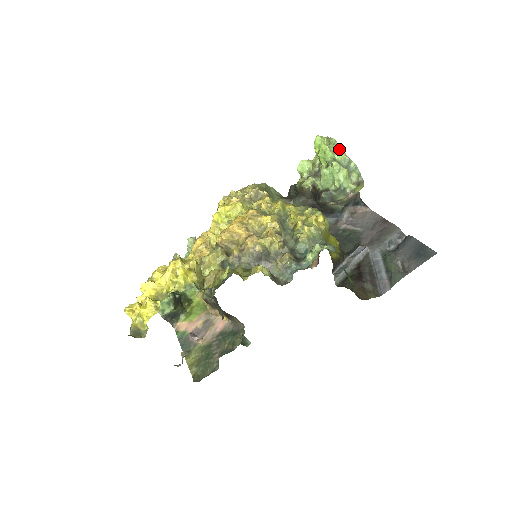
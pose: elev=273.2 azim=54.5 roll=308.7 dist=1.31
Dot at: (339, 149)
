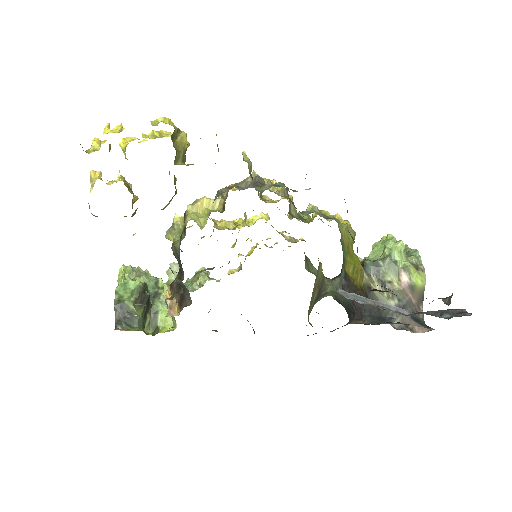
Dot at: occluded
